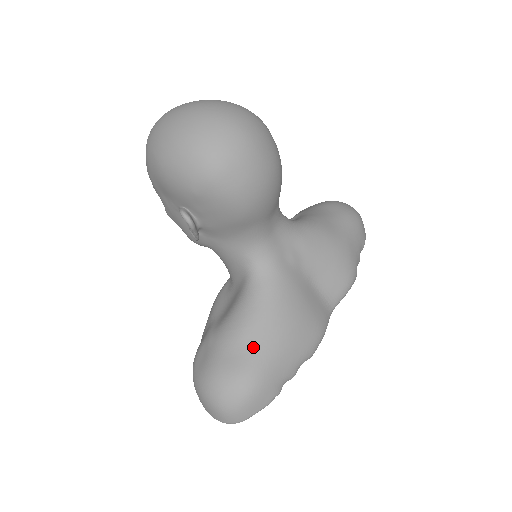
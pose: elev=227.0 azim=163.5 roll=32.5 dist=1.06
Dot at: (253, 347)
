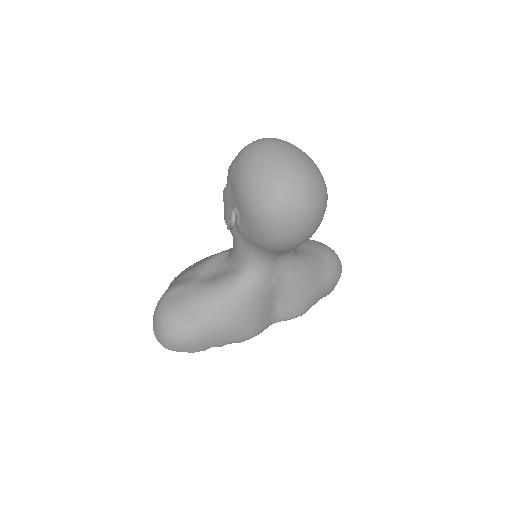
Dot at: (210, 317)
